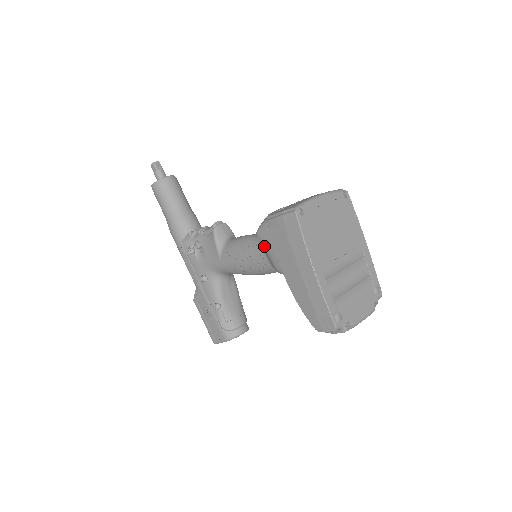
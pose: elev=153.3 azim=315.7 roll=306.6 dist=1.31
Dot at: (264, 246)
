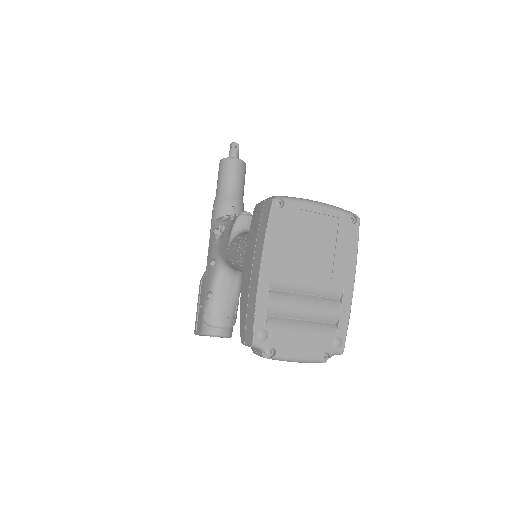
Dot at: occluded
